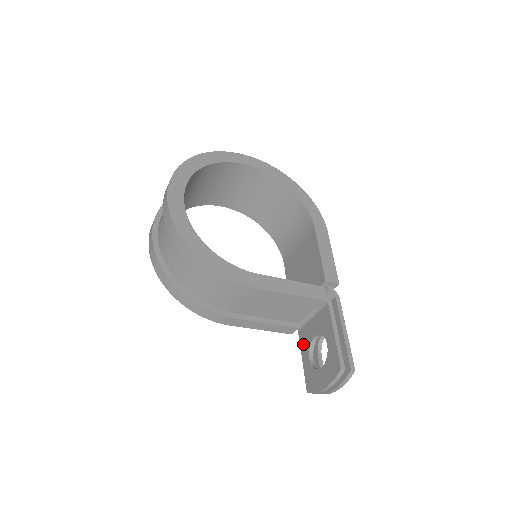
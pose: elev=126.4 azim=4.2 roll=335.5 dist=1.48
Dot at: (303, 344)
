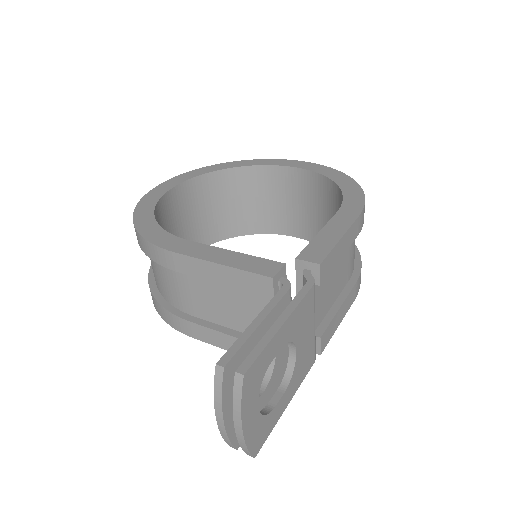
Dot at: occluded
